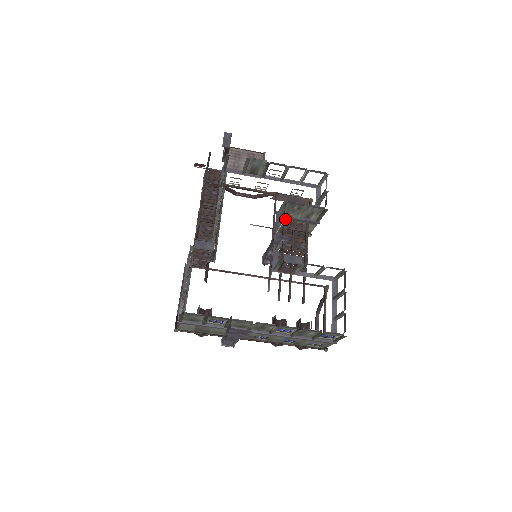
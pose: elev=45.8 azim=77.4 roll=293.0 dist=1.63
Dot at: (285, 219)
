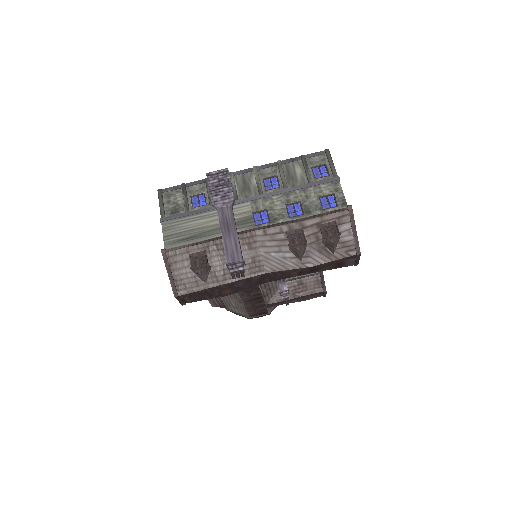
Dot at: occluded
